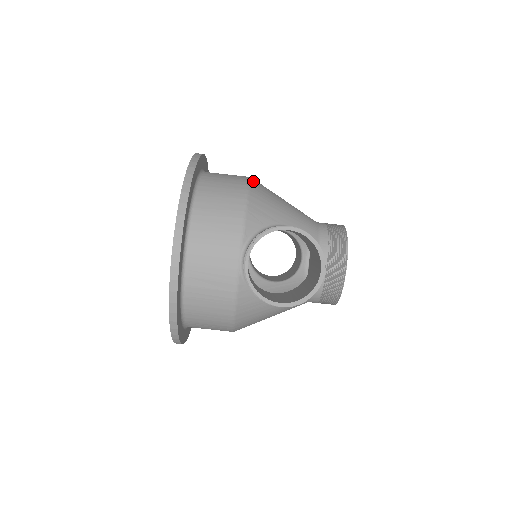
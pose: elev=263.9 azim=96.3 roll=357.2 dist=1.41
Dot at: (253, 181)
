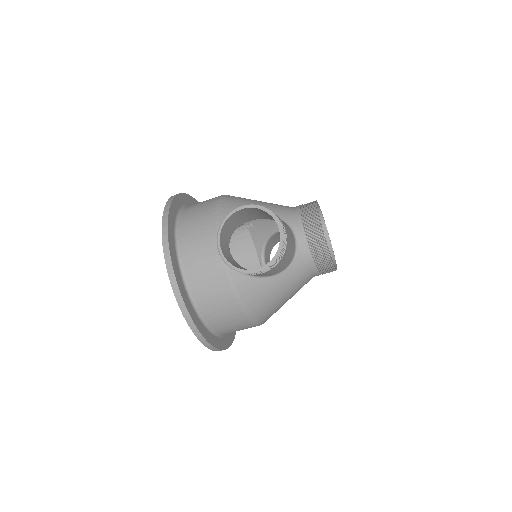
Dot at: (226, 195)
